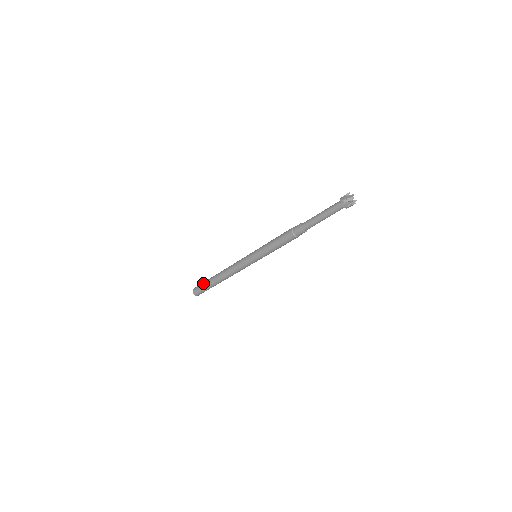
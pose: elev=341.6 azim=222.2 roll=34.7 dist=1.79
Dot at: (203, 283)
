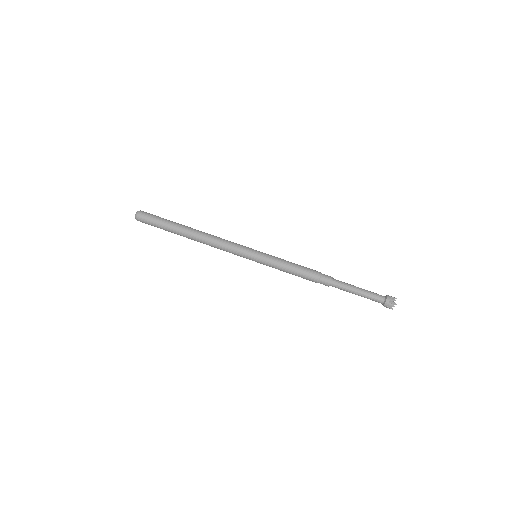
Dot at: (163, 219)
